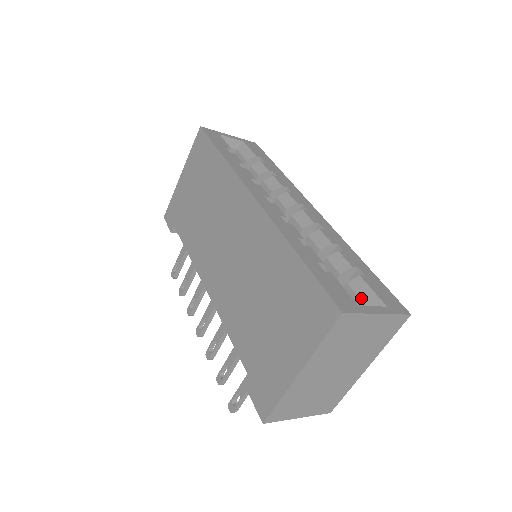
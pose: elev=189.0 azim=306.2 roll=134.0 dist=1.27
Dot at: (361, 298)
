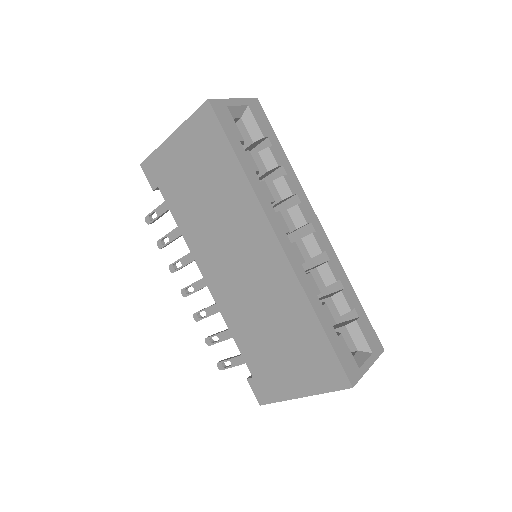
Dot at: (355, 342)
